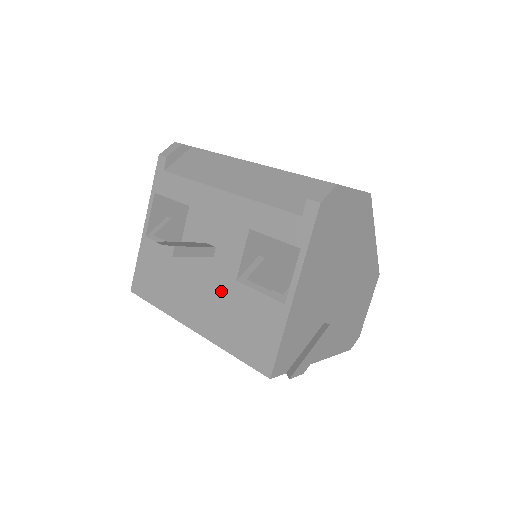
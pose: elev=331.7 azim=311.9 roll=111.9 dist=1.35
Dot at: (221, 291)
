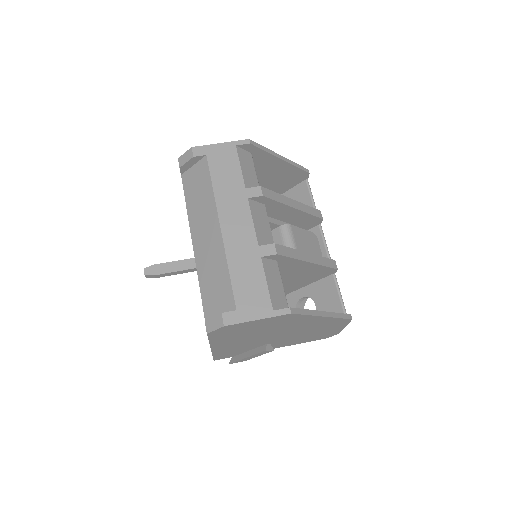
Dot at: occluded
